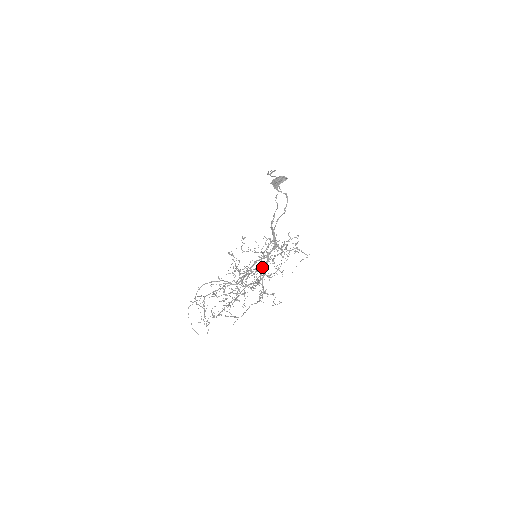
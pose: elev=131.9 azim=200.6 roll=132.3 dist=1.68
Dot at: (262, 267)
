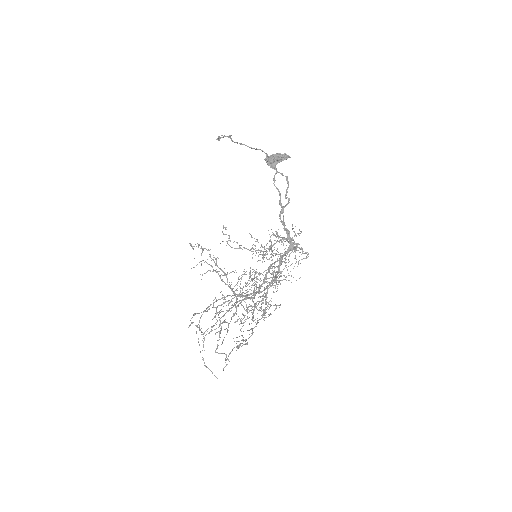
Dot at: occluded
